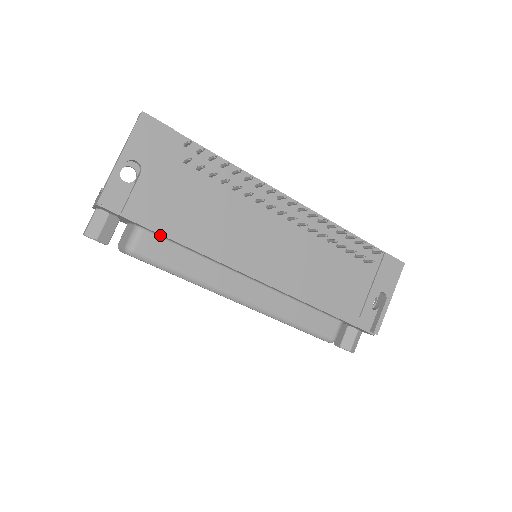
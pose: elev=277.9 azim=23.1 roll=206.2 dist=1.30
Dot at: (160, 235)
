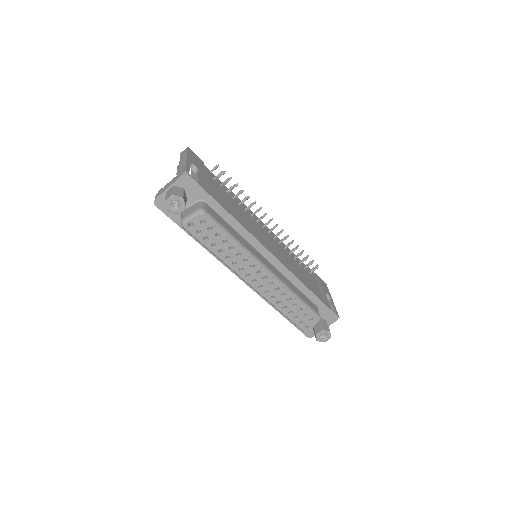
Dot at: (216, 208)
